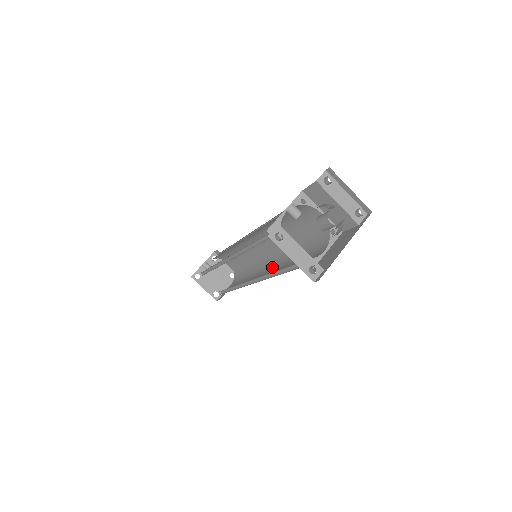
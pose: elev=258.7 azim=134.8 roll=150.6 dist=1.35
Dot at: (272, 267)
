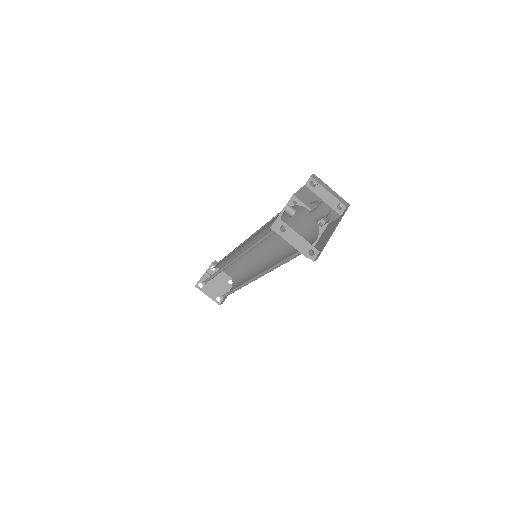
Dot at: (270, 264)
